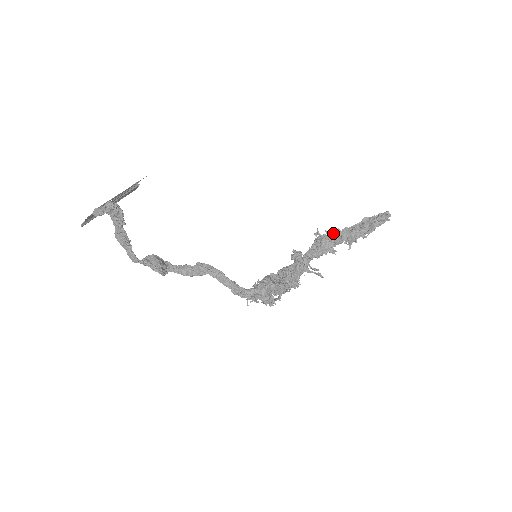
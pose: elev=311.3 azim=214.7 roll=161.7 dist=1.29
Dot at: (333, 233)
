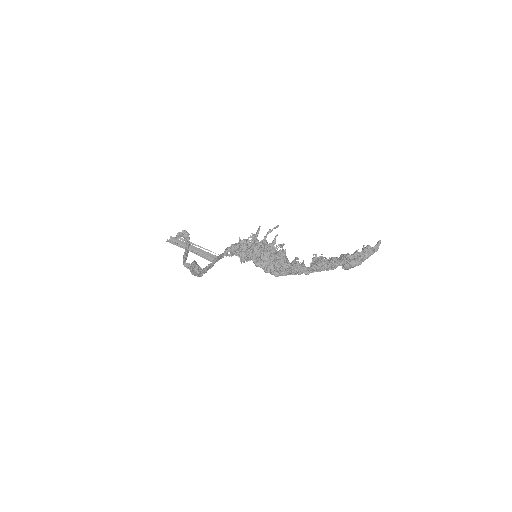
Dot at: (330, 258)
